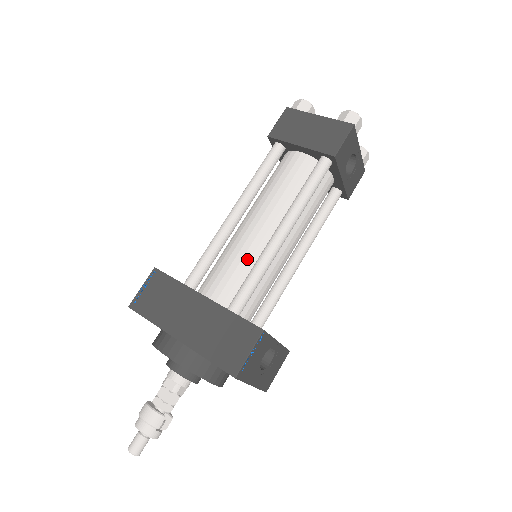
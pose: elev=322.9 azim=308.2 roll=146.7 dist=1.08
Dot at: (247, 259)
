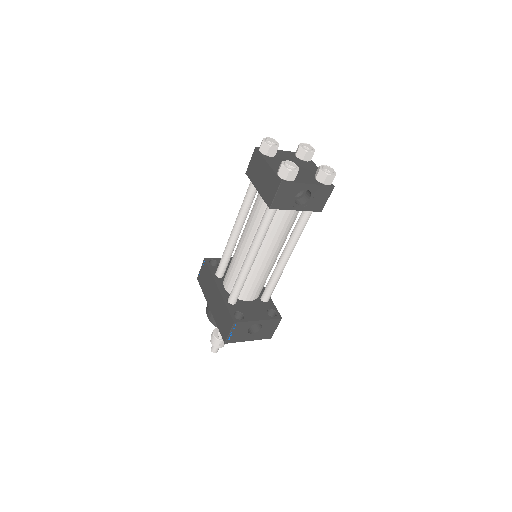
Dot at: (238, 268)
